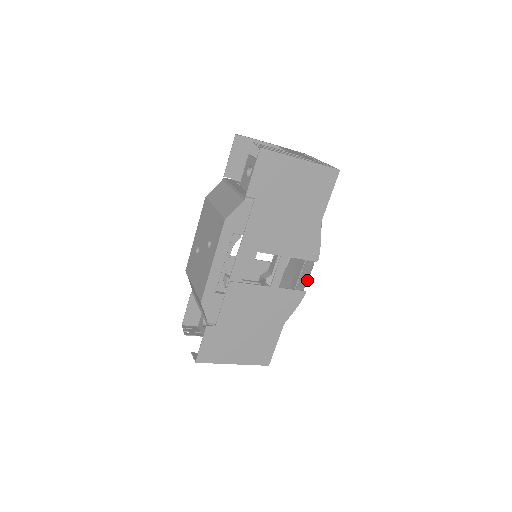
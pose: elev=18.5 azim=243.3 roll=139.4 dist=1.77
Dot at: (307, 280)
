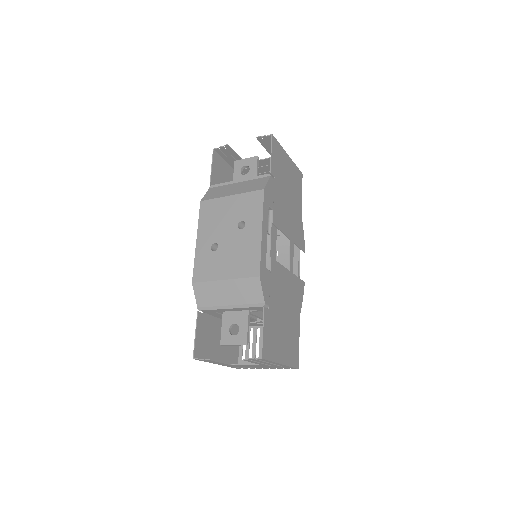
Dot at: occluded
